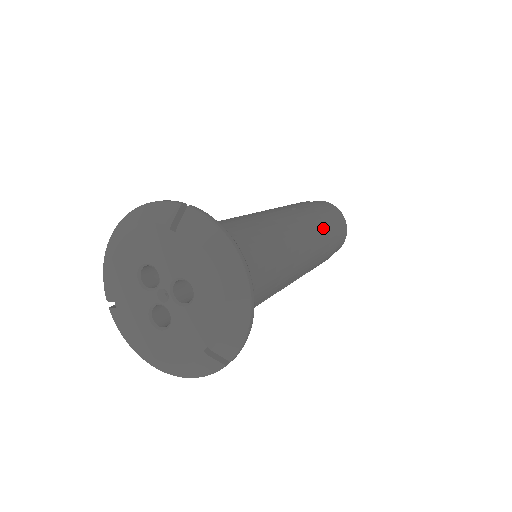
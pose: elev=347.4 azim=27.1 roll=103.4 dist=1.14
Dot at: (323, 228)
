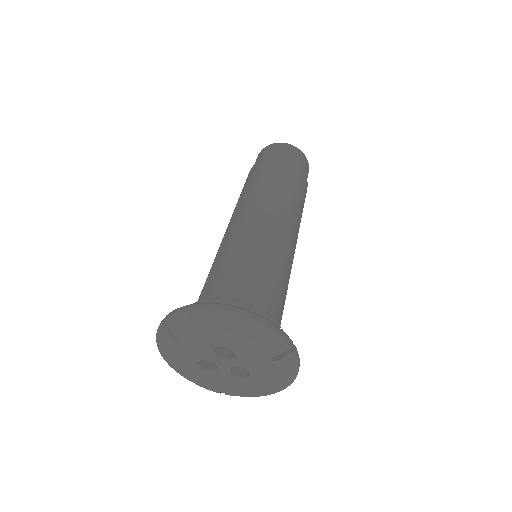
Dot at: occluded
